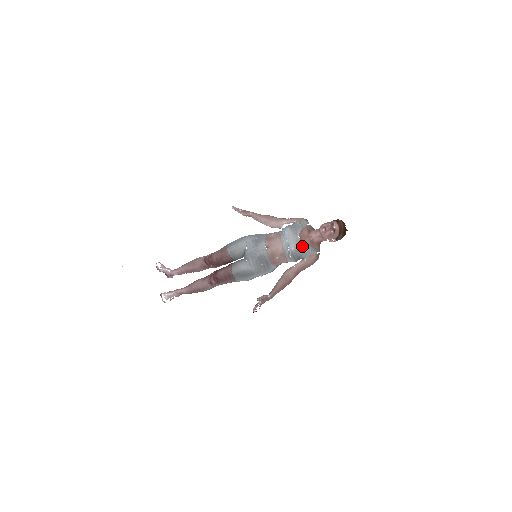
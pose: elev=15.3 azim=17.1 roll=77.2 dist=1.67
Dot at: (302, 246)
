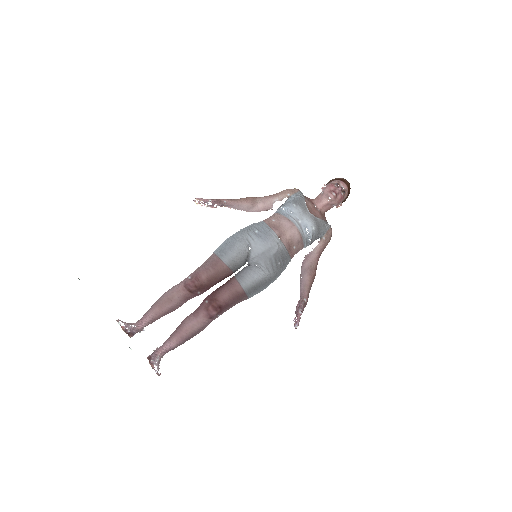
Dot at: (318, 222)
